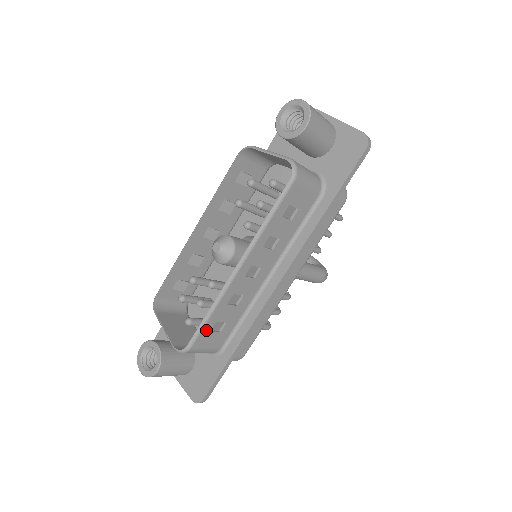
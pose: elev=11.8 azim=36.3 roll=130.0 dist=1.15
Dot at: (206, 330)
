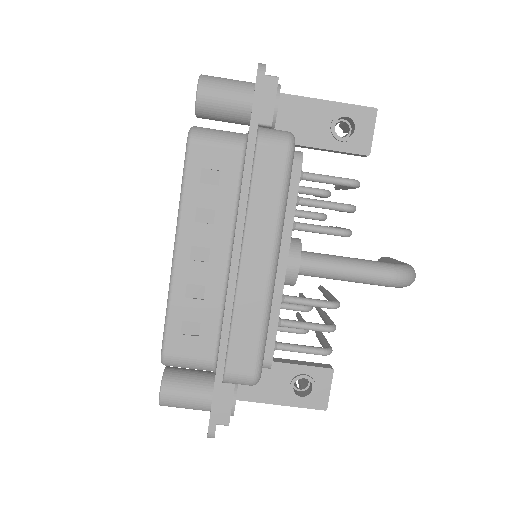
Dot at: (174, 331)
